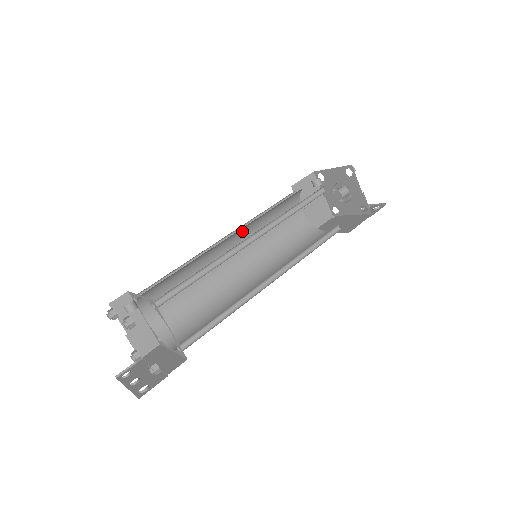
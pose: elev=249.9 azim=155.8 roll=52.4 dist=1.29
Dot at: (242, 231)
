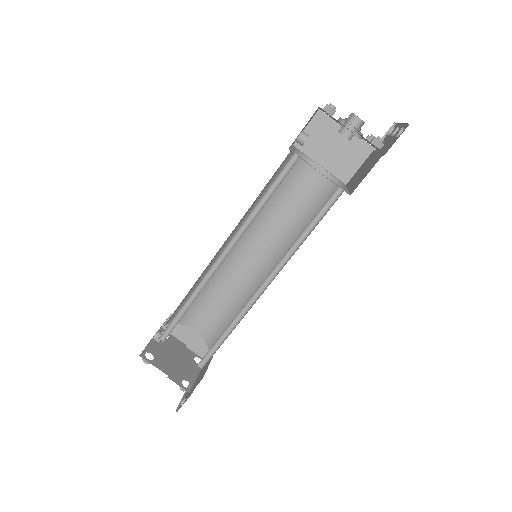
Dot at: occluded
